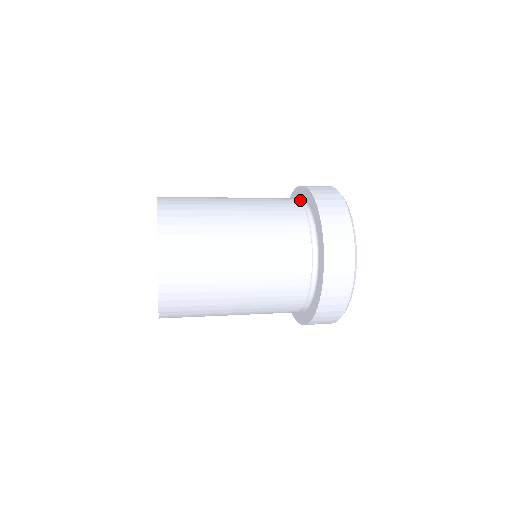
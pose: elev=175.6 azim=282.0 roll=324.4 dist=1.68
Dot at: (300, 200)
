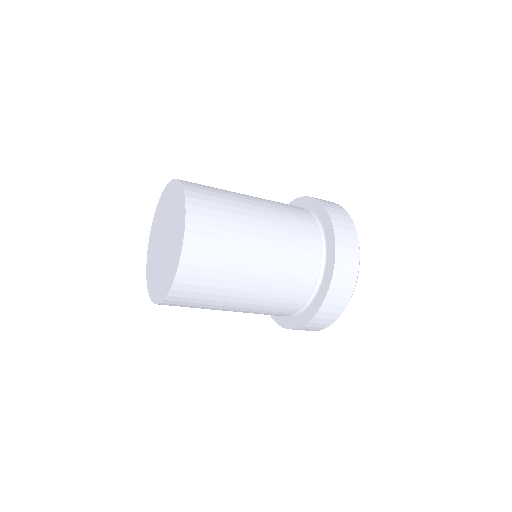
Dot at: occluded
